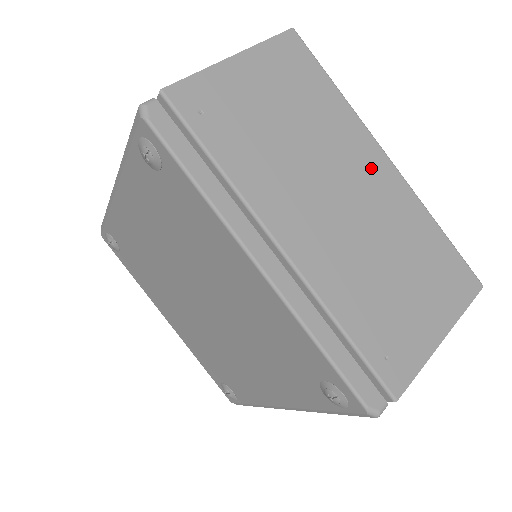
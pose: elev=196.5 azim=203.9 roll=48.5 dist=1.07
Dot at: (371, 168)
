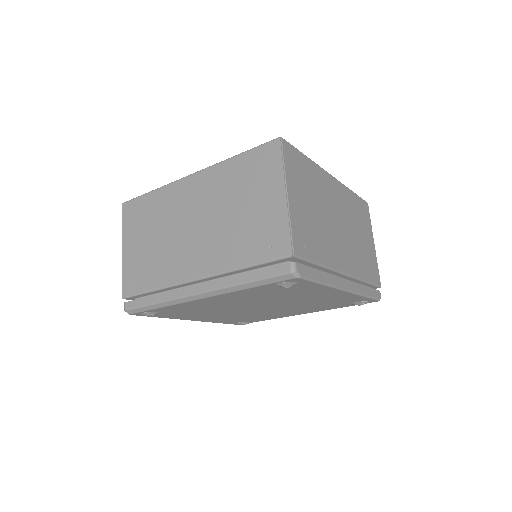
Dot at: (333, 191)
